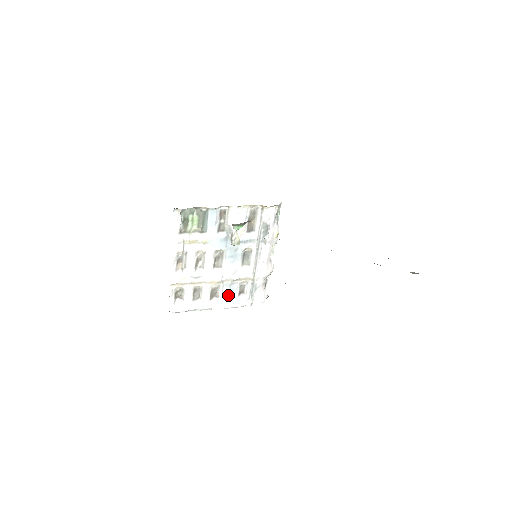
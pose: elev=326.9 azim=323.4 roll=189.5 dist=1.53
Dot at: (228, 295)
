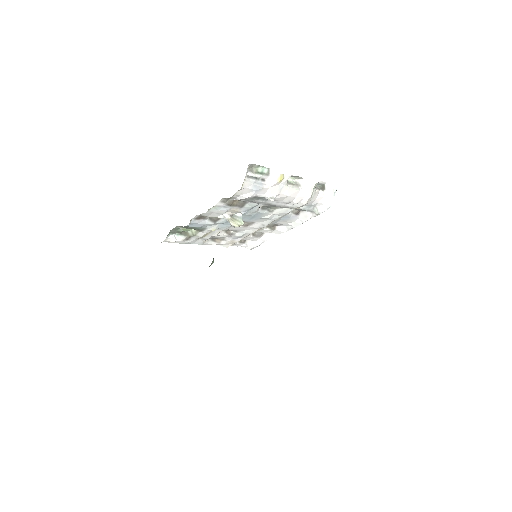
Dot at: (287, 222)
